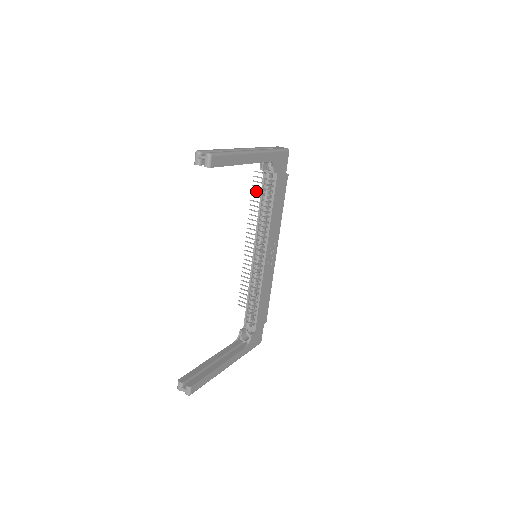
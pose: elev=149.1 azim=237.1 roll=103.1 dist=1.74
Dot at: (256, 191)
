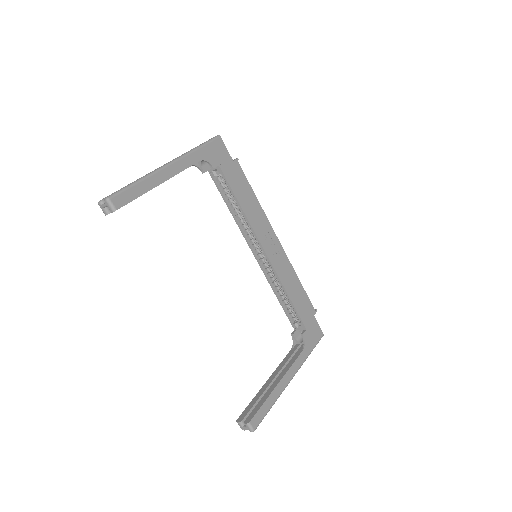
Dot at: occluded
